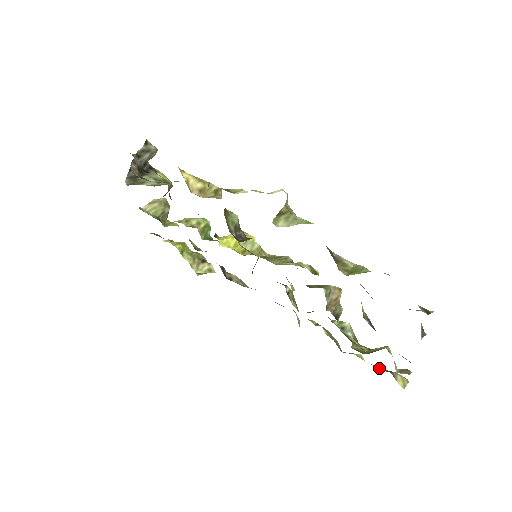
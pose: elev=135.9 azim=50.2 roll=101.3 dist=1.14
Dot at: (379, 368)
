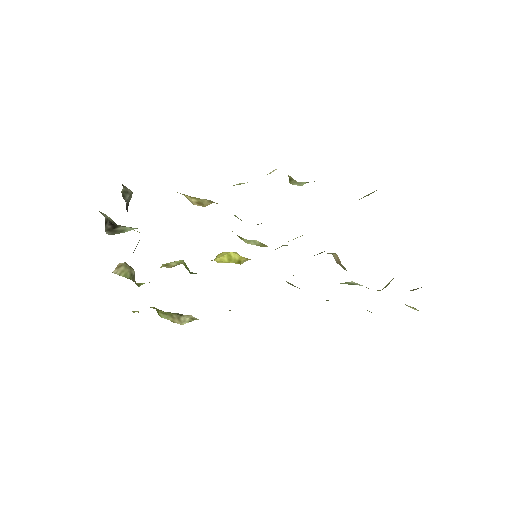
Dot at: occluded
